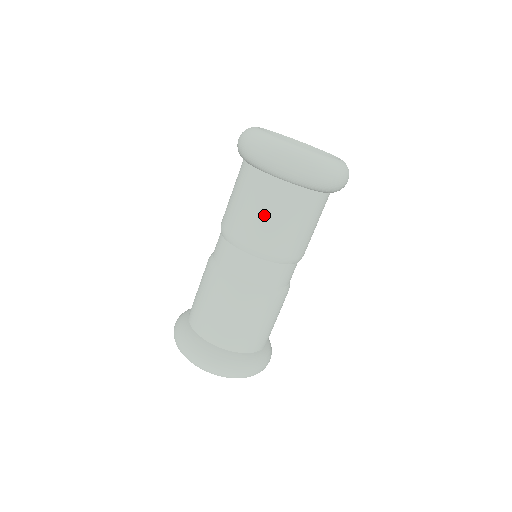
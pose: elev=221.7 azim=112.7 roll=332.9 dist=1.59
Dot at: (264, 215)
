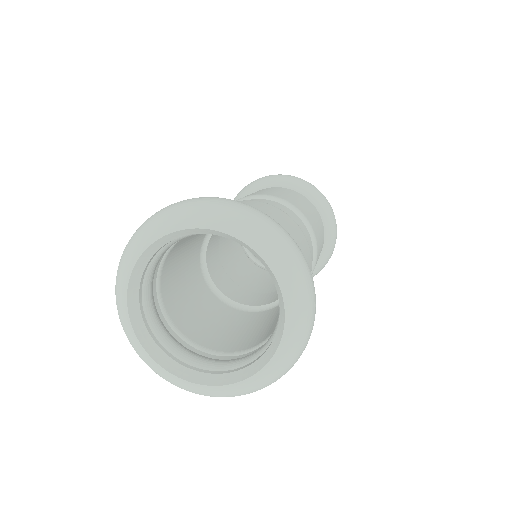
Dot at: occluded
